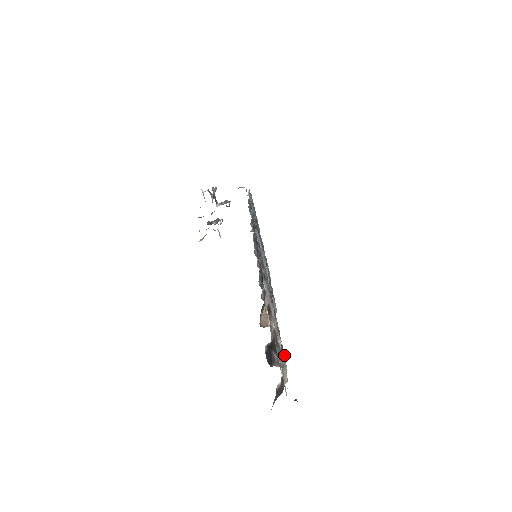
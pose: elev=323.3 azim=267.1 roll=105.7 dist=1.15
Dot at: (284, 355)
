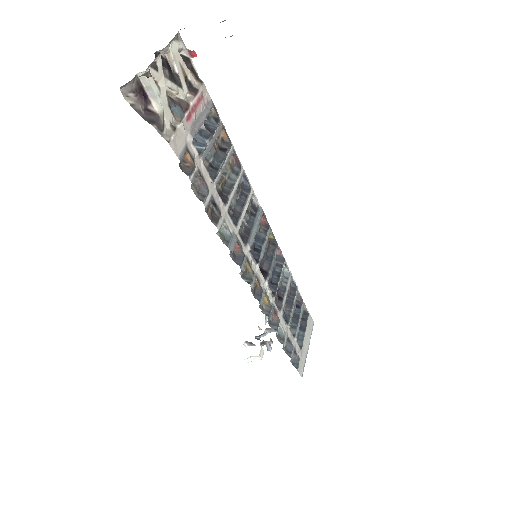
Dot at: (190, 173)
